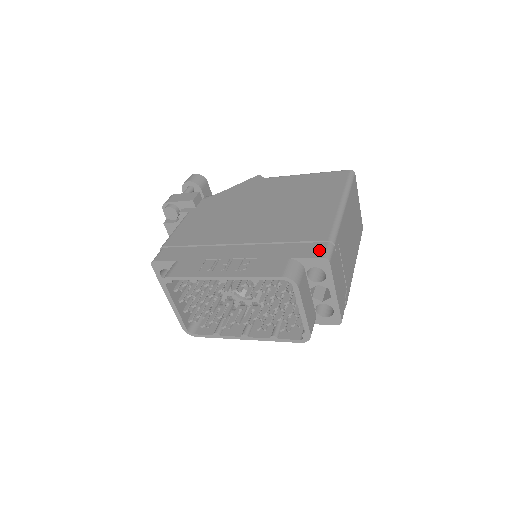
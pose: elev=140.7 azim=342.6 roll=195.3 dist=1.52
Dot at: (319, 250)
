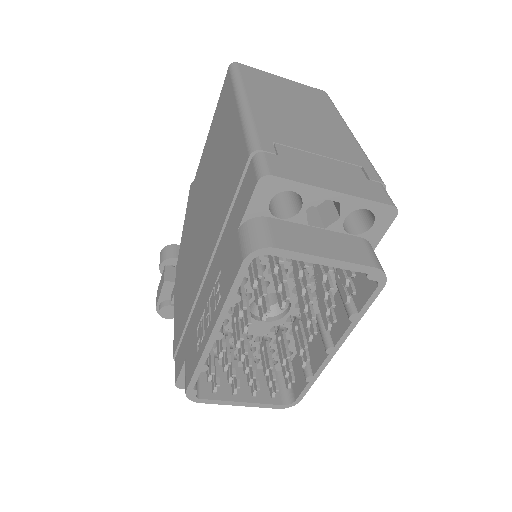
Dot at: (250, 179)
